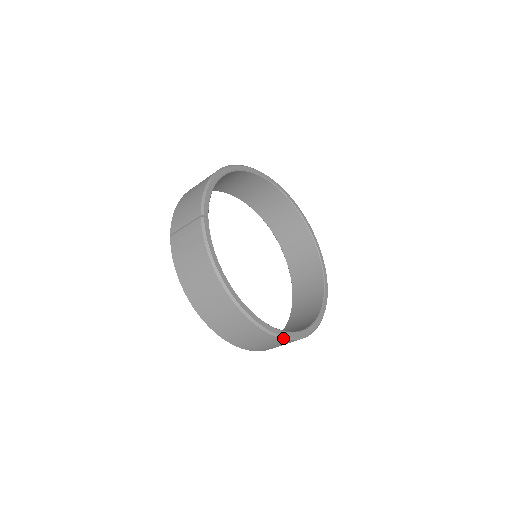
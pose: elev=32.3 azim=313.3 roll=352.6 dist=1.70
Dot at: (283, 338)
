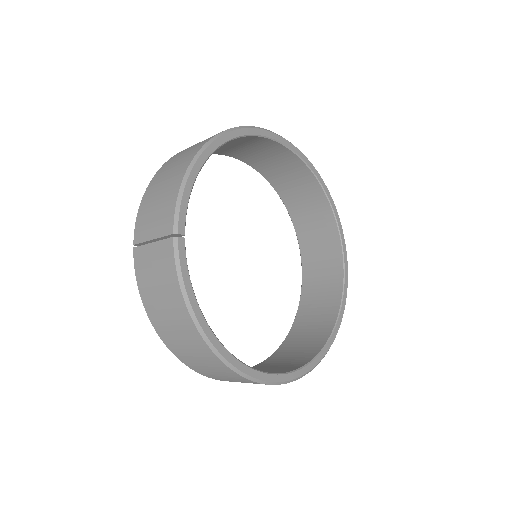
Dot at: (284, 383)
